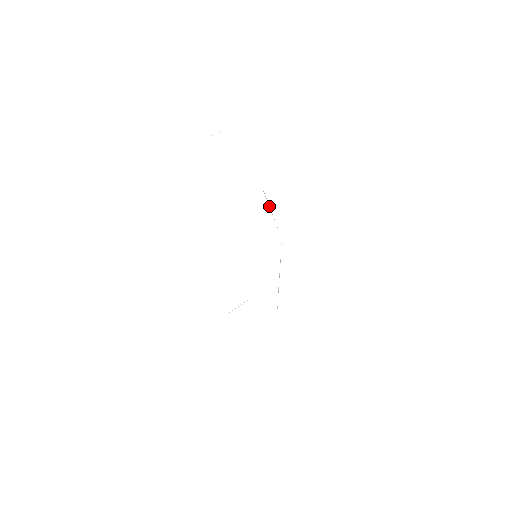
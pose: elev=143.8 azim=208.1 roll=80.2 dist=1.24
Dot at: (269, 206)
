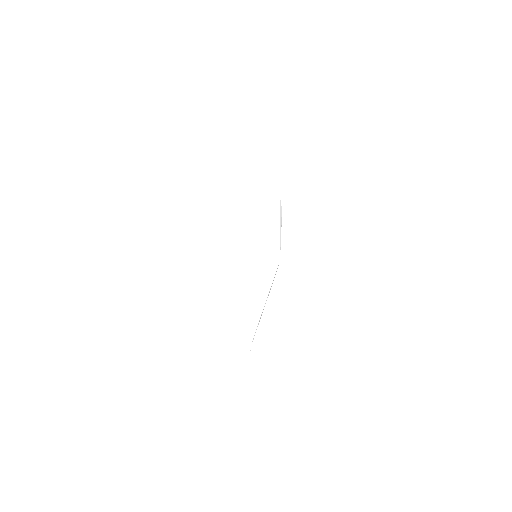
Dot at: (281, 219)
